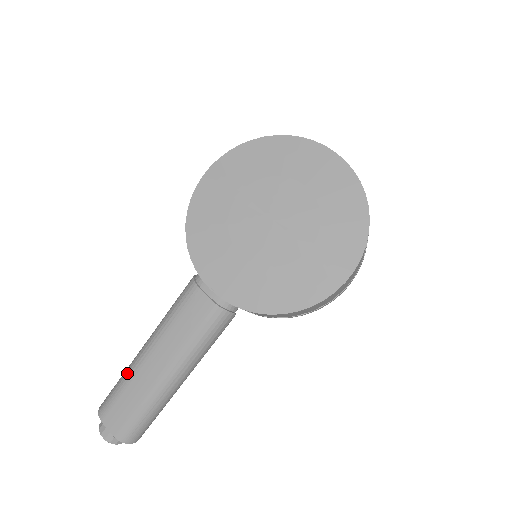
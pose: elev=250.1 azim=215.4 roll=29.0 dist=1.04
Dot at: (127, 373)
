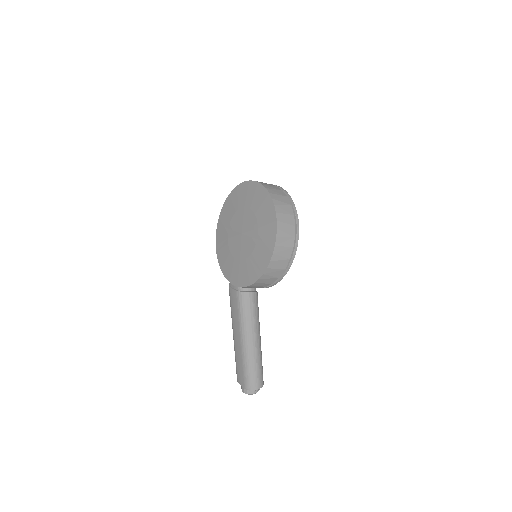
Dot at: (234, 350)
